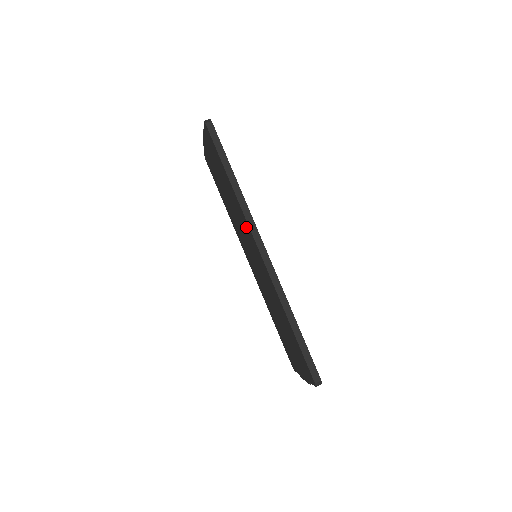
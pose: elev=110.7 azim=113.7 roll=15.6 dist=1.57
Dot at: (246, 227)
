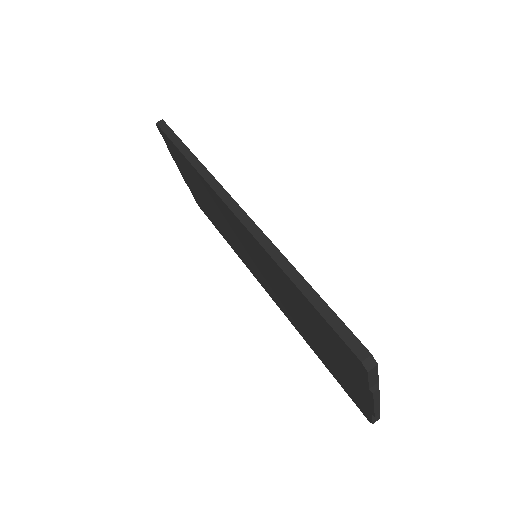
Dot at: (219, 204)
